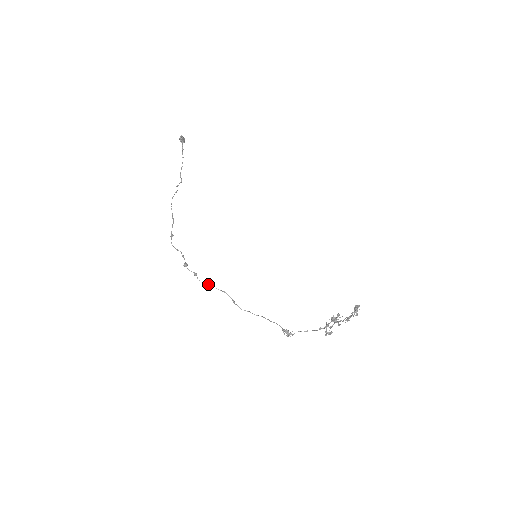
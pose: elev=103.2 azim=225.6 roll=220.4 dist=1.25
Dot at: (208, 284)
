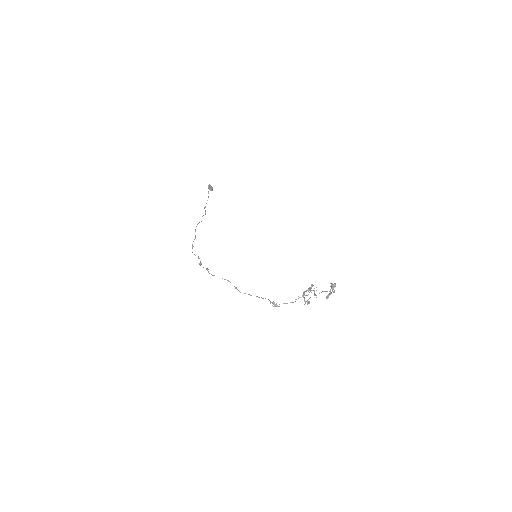
Dot at: occluded
